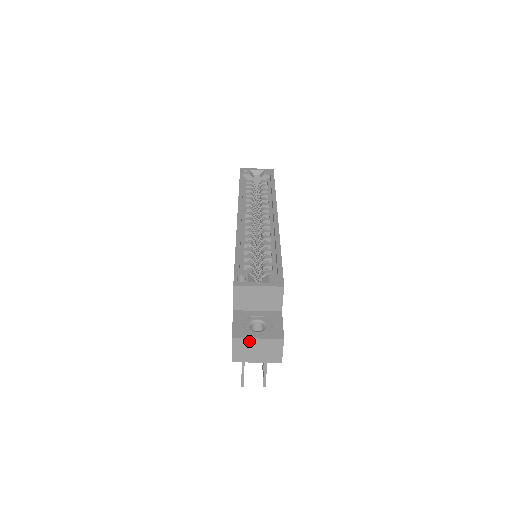
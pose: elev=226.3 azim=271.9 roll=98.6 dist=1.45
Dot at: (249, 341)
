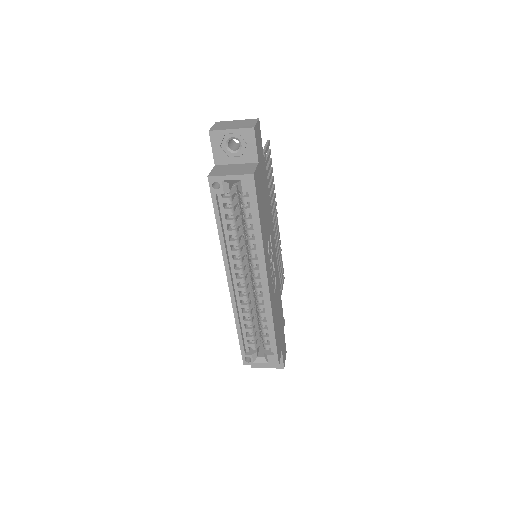
Dot at: (262, 366)
